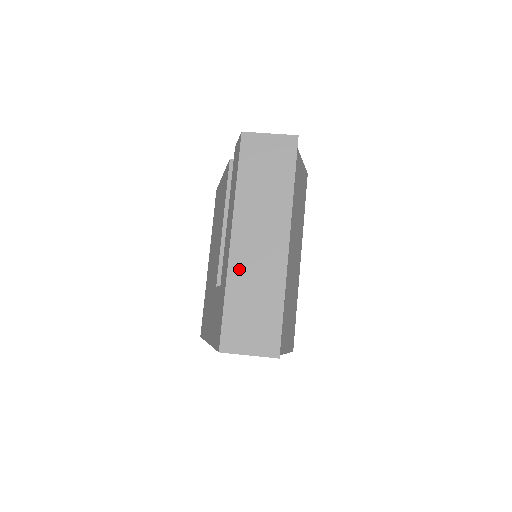
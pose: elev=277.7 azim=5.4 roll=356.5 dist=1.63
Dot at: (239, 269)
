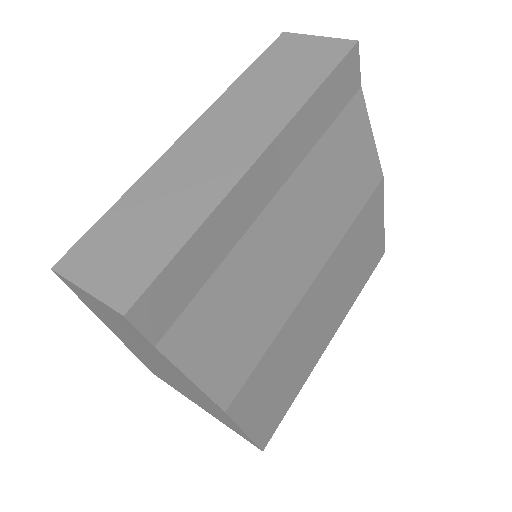
Dot at: (167, 169)
